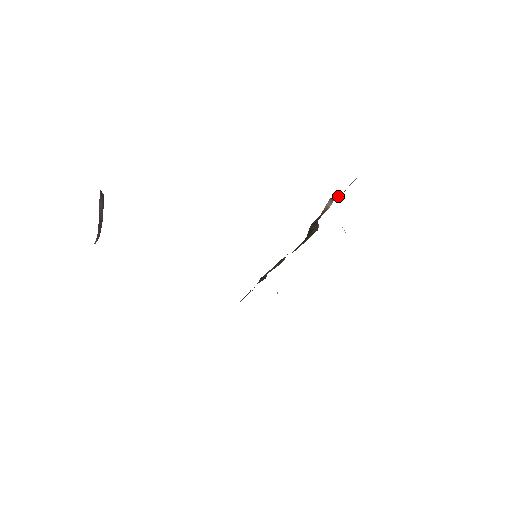
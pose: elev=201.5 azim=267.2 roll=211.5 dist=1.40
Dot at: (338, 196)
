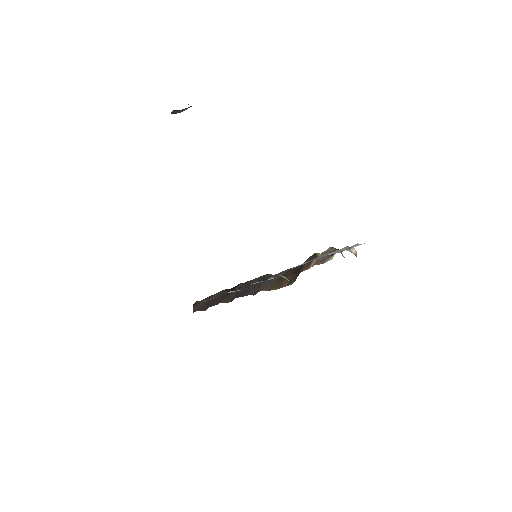
Dot at: (324, 258)
